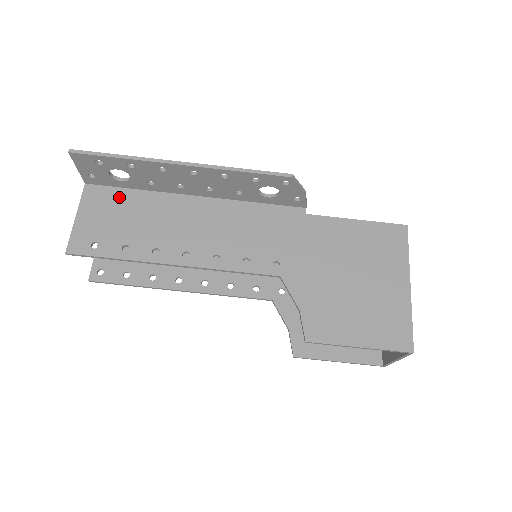
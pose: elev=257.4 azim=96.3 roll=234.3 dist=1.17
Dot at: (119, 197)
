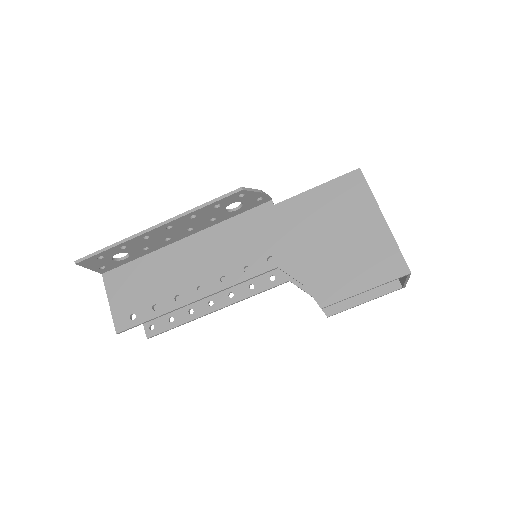
Dot at: (130, 271)
